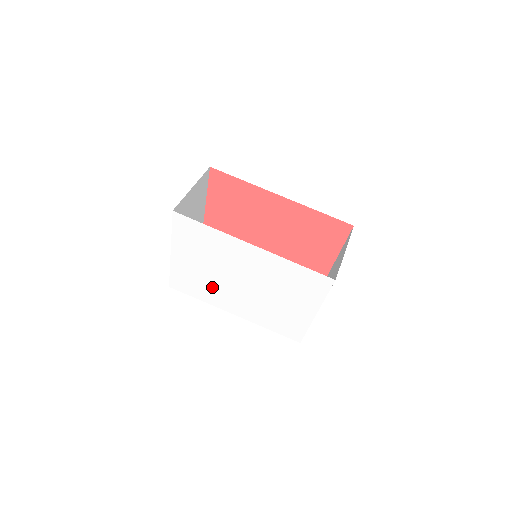
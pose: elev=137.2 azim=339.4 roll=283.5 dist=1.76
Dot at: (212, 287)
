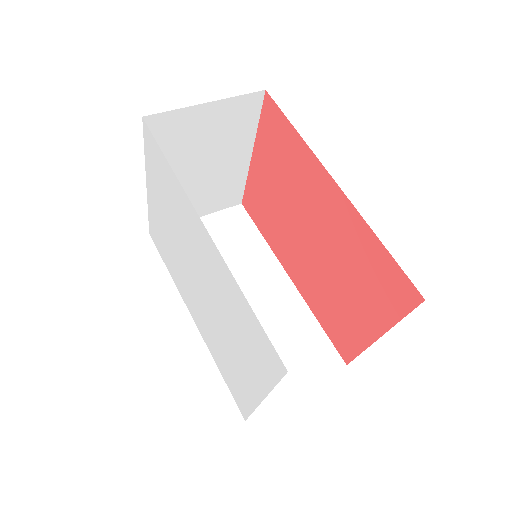
Dot at: (176, 263)
